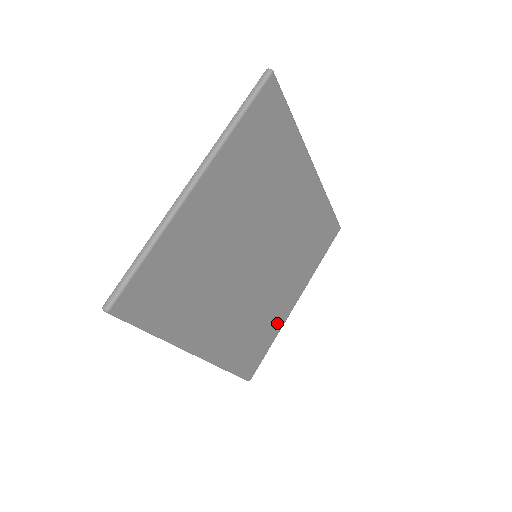
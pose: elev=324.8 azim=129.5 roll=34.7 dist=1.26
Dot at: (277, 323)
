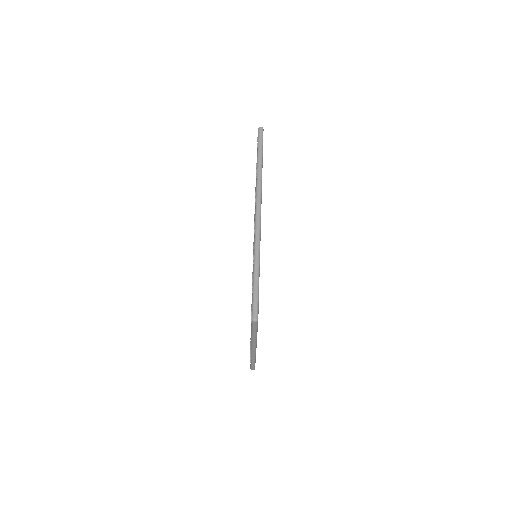
Dot at: occluded
